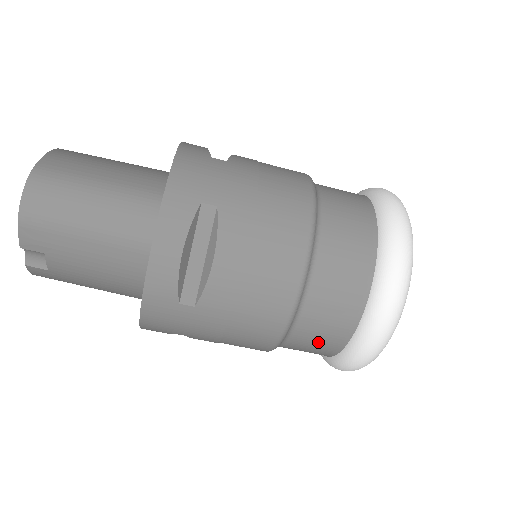
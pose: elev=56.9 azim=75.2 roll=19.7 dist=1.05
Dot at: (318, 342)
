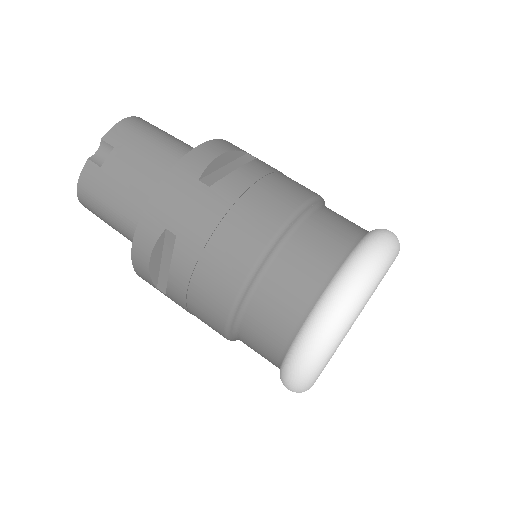
Dot at: (299, 276)
